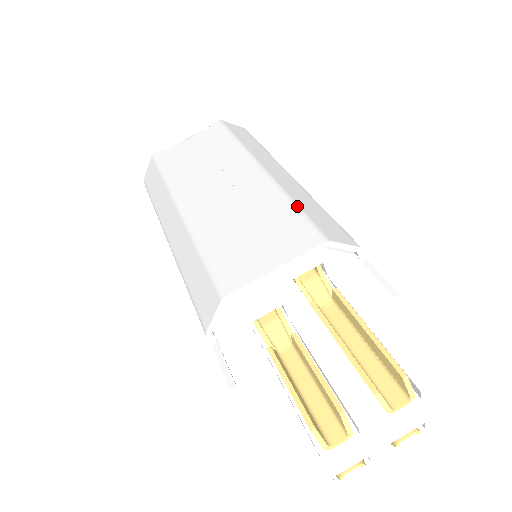
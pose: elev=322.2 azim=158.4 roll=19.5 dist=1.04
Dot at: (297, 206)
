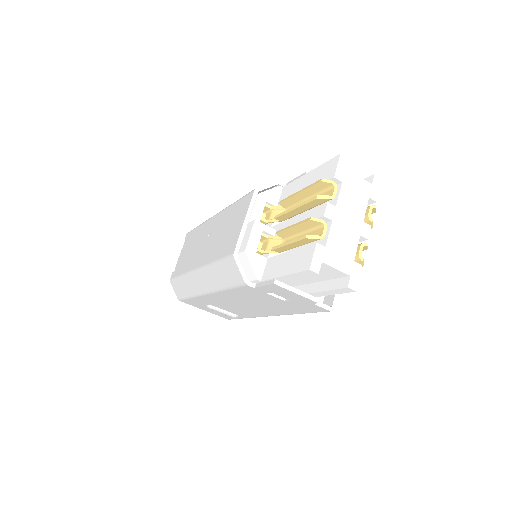
Dot at: (237, 200)
